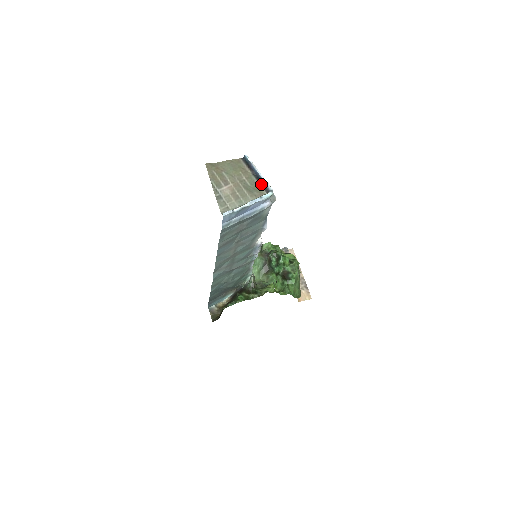
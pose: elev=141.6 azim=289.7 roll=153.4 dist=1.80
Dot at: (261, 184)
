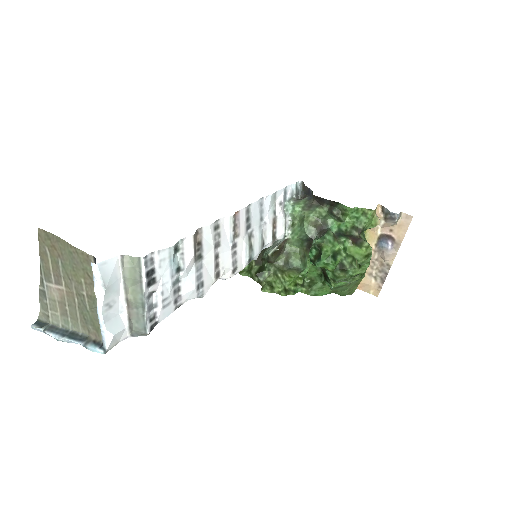
Dot at: (101, 324)
